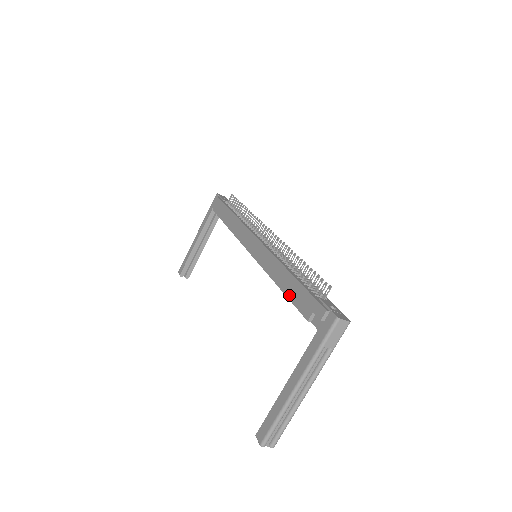
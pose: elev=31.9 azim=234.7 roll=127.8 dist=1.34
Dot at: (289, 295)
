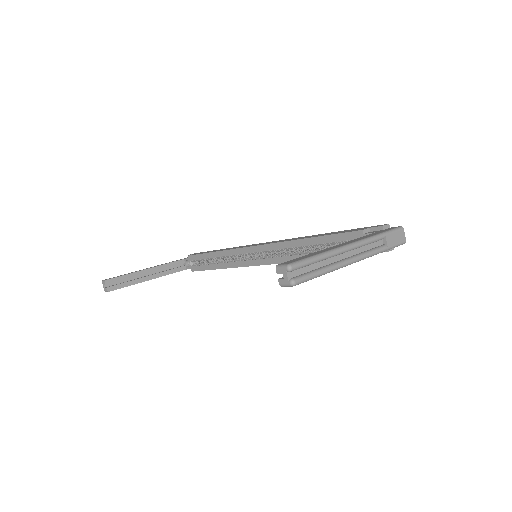
Dot at: (329, 234)
